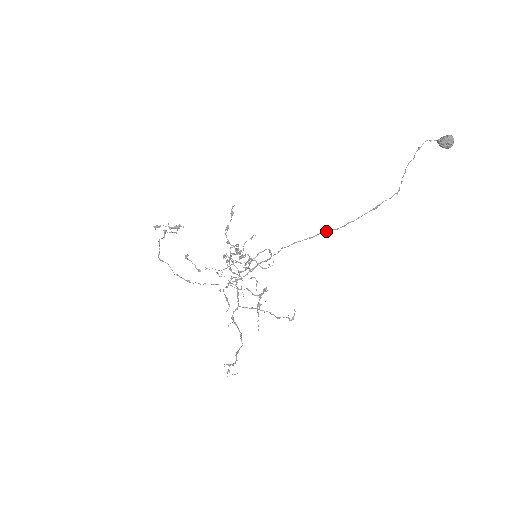
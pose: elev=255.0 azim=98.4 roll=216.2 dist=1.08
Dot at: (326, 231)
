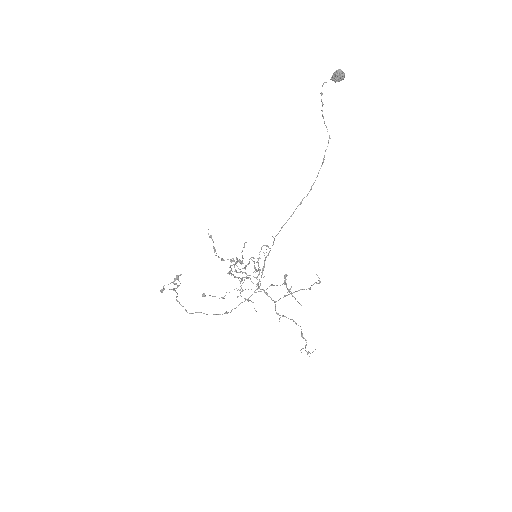
Dot at: (300, 203)
